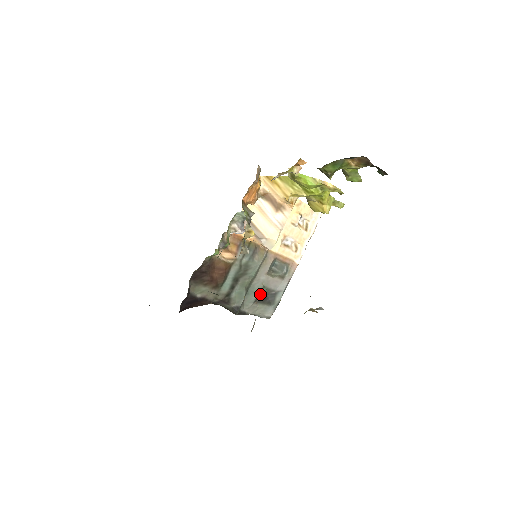
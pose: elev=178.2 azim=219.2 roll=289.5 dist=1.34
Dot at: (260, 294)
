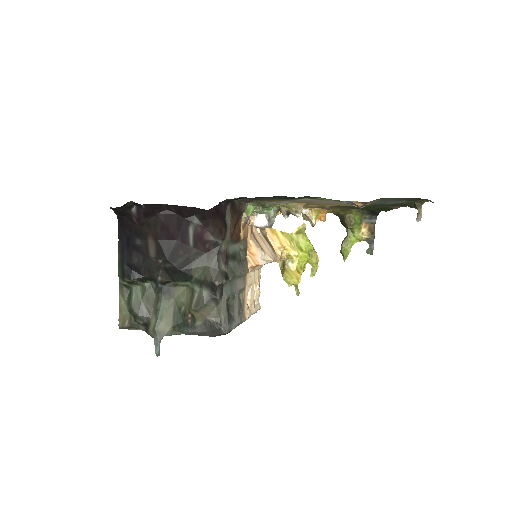
Dot at: (232, 297)
